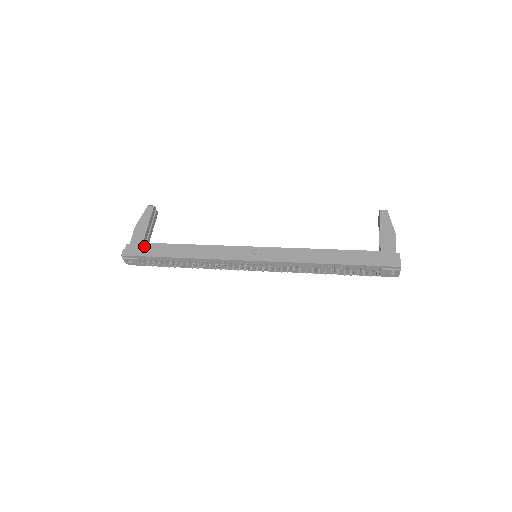
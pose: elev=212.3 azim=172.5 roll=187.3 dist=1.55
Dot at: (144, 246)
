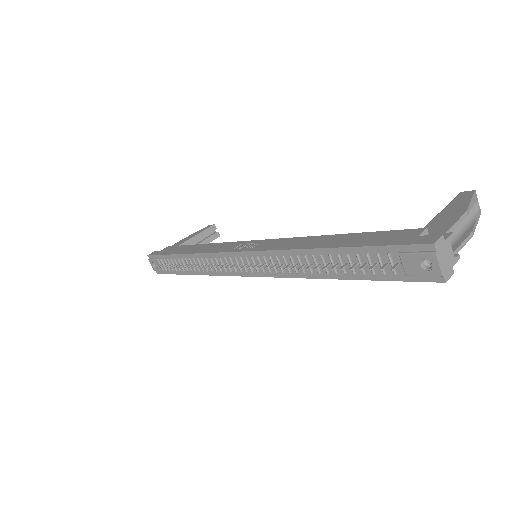
Dot at: (170, 248)
